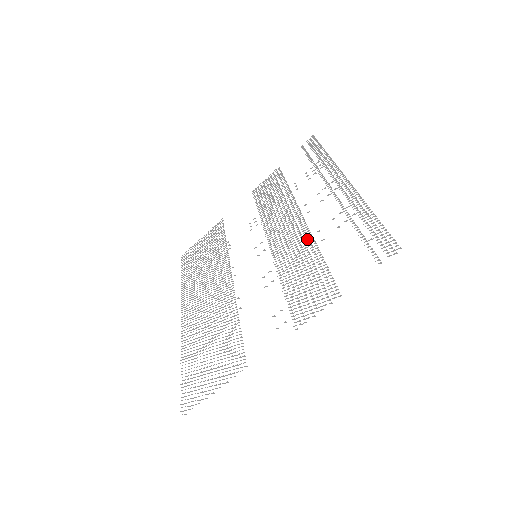
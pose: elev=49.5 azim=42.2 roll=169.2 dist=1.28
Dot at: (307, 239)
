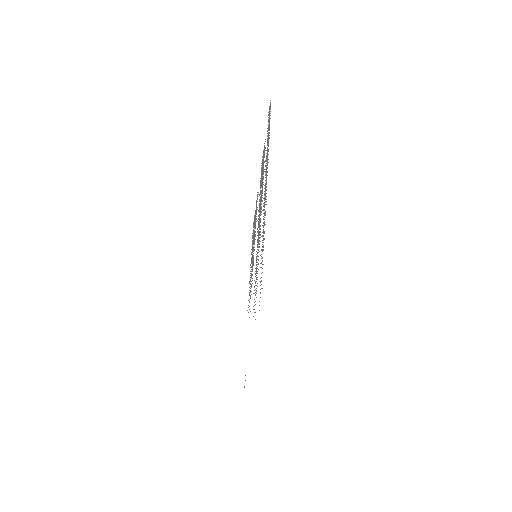
Dot at: occluded
